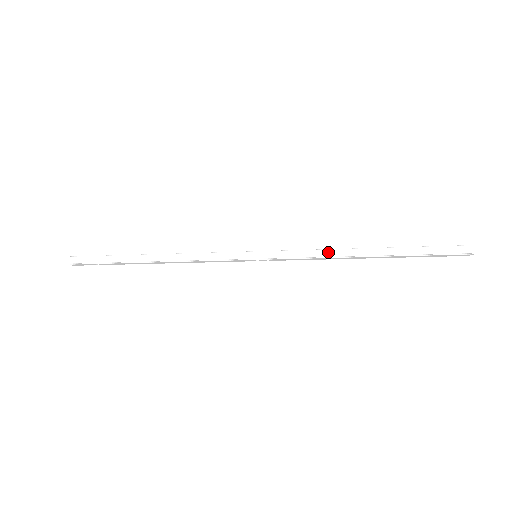
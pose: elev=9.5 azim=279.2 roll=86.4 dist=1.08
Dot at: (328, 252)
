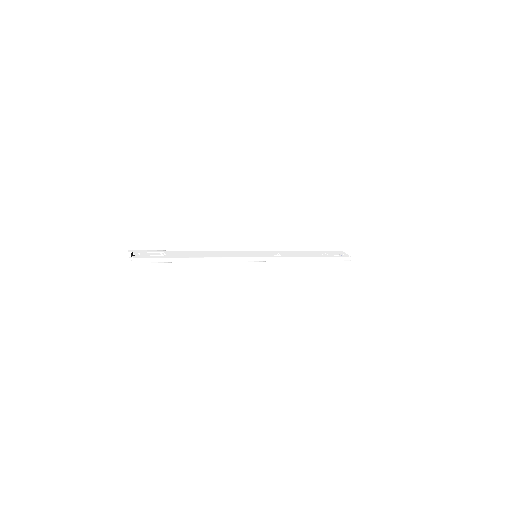
Dot at: (295, 259)
